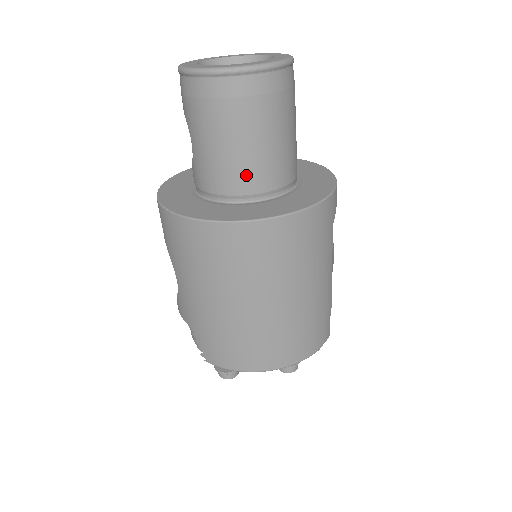
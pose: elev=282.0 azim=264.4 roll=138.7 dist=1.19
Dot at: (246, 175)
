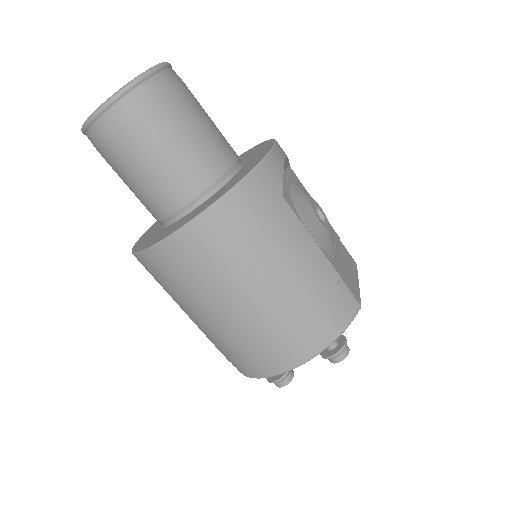
Dot at: (169, 191)
